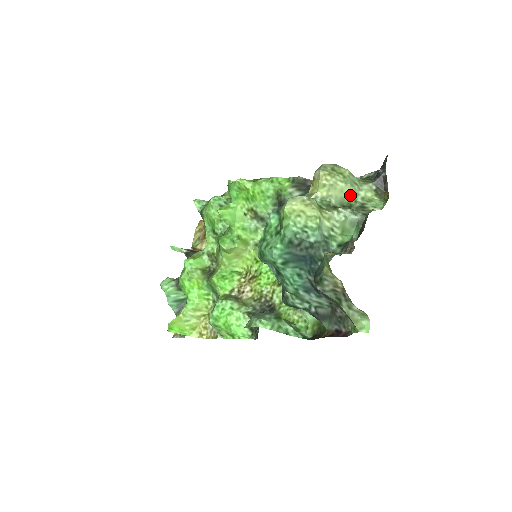
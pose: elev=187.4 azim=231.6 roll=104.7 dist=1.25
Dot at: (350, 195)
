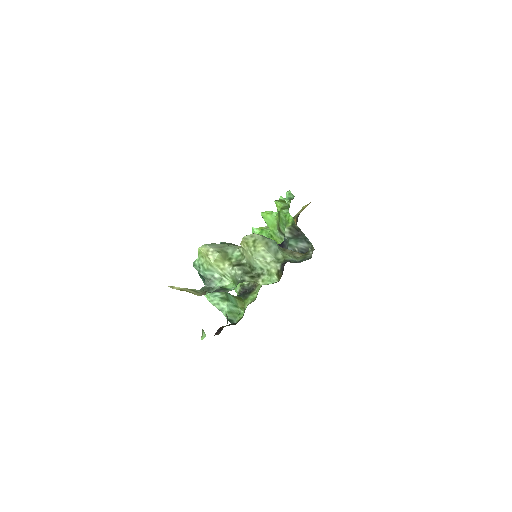
Dot at: (255, 263)
